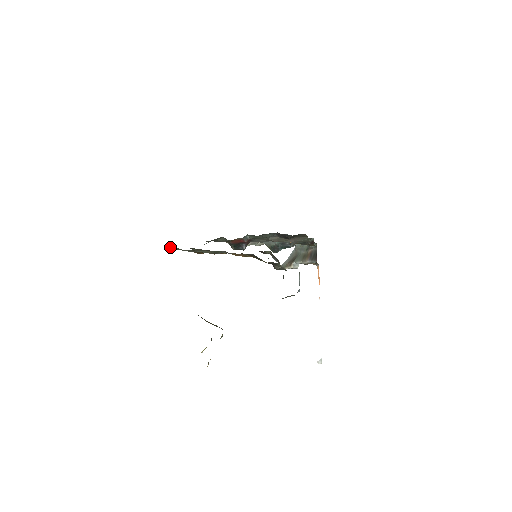
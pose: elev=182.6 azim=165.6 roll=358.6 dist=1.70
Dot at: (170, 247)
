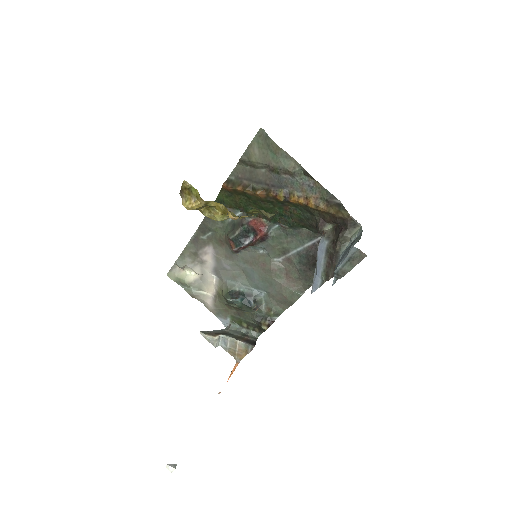
Dot at: (259, 130)
